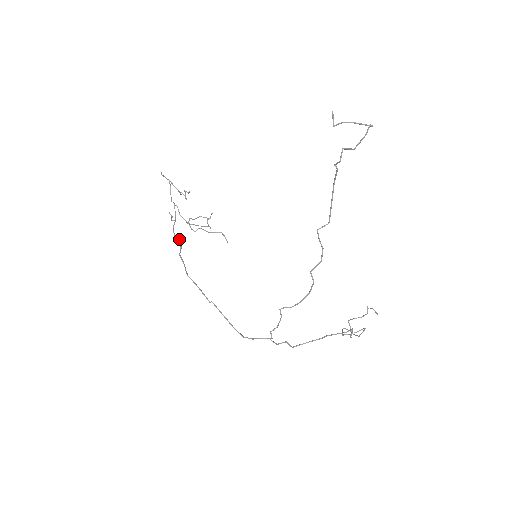
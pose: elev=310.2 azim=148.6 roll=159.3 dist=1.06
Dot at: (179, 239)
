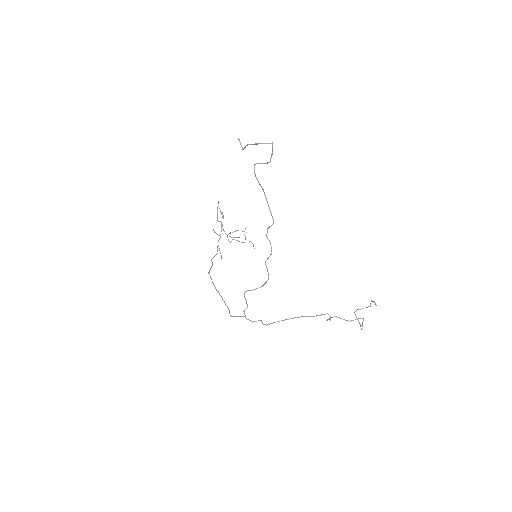
Dot at: (217, 248)
